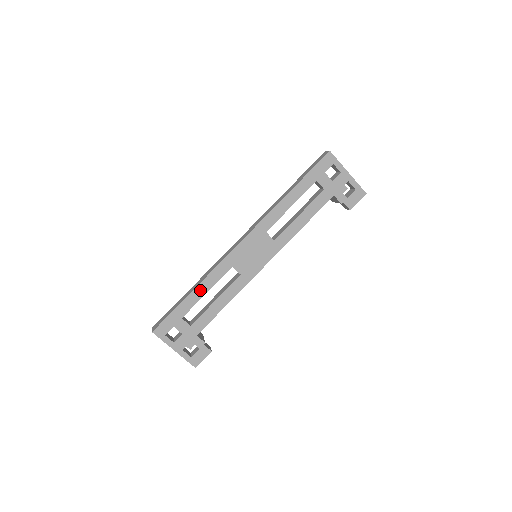
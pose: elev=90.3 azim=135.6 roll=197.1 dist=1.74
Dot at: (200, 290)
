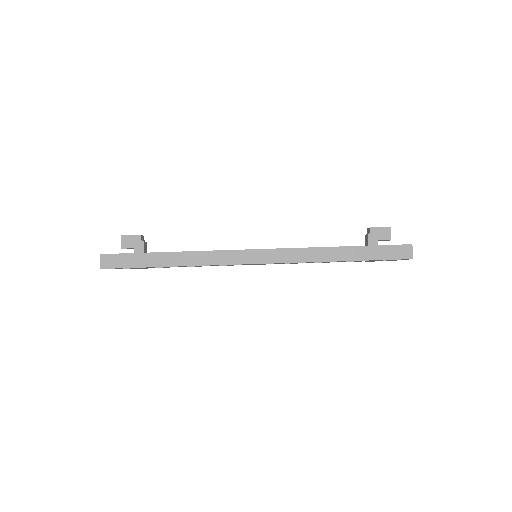
Dot at: (179, 266)
